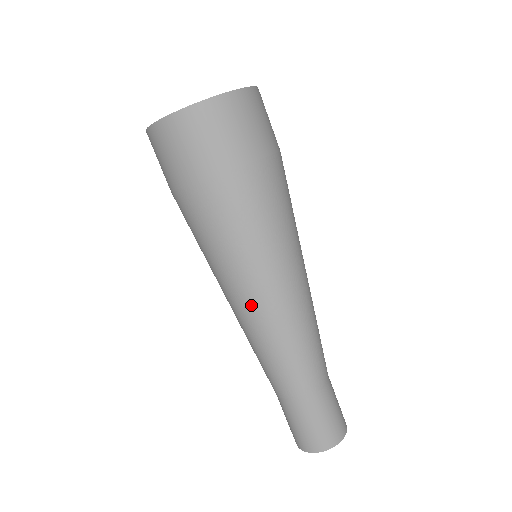
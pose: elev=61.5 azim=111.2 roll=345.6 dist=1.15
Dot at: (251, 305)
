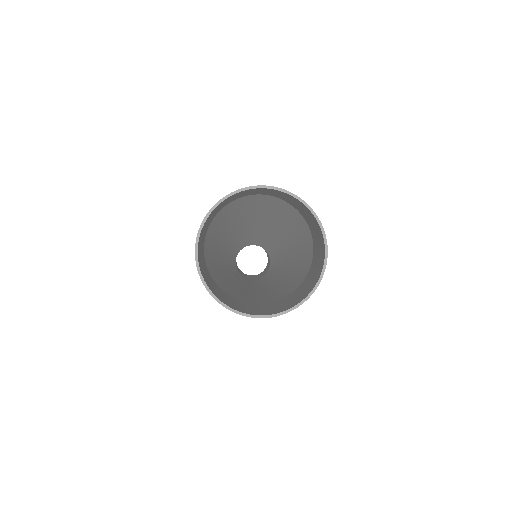
Dot at: occluded
